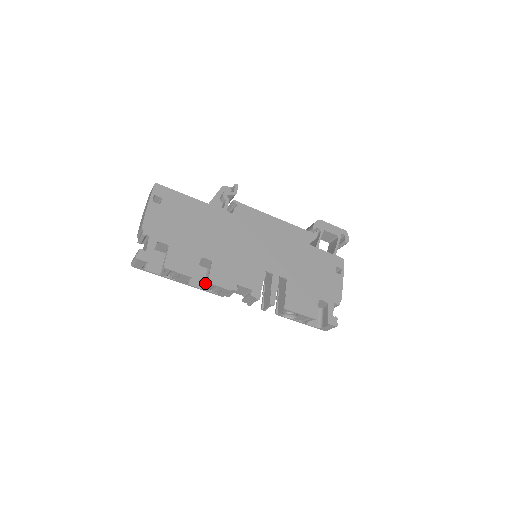
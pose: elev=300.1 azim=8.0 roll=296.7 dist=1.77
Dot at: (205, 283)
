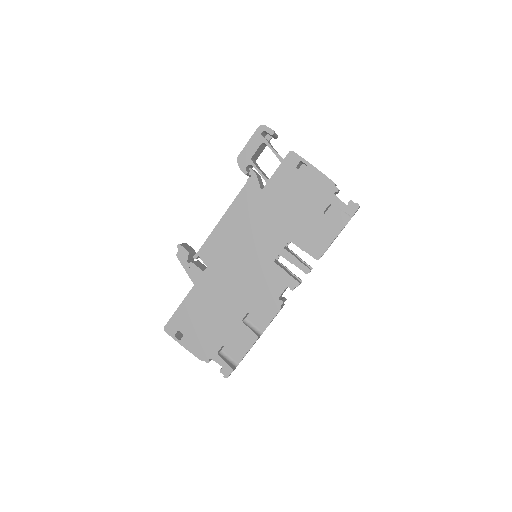
Dot at: occluded
